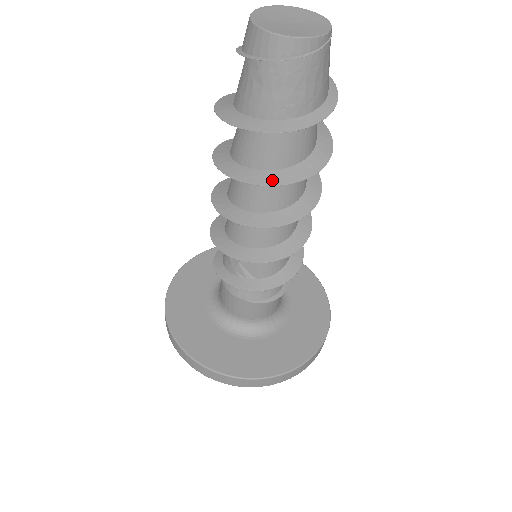
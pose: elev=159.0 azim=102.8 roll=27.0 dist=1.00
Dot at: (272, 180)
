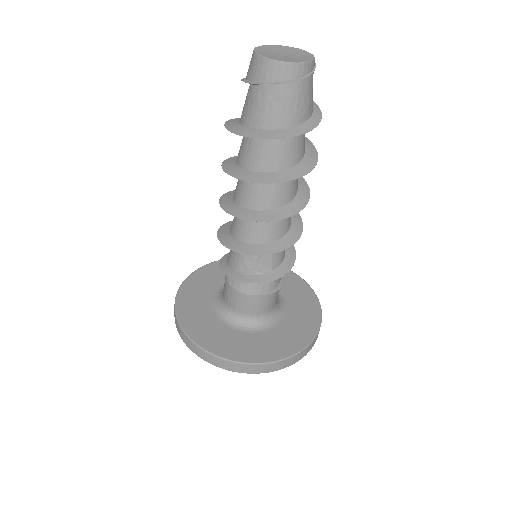
Dot at: (294, 175)
